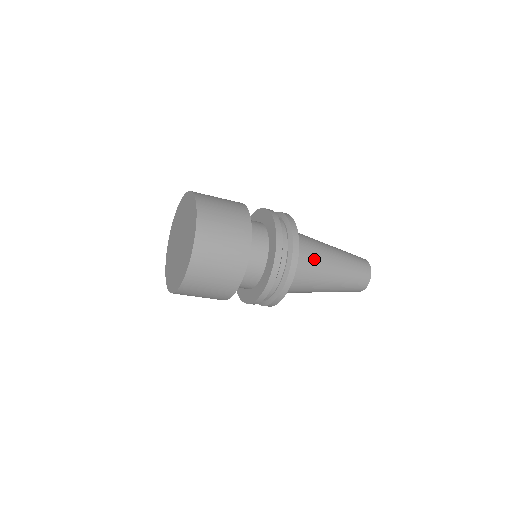
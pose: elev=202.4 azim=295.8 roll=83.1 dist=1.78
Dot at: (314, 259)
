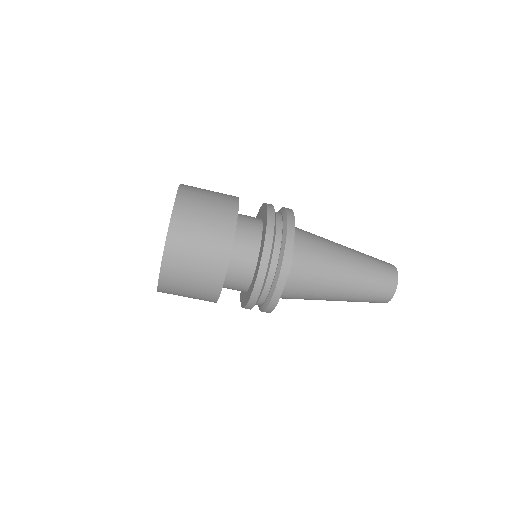
Dot at: (316, 270)
